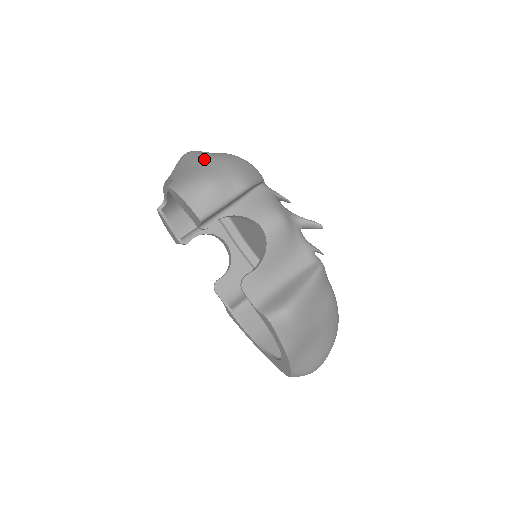
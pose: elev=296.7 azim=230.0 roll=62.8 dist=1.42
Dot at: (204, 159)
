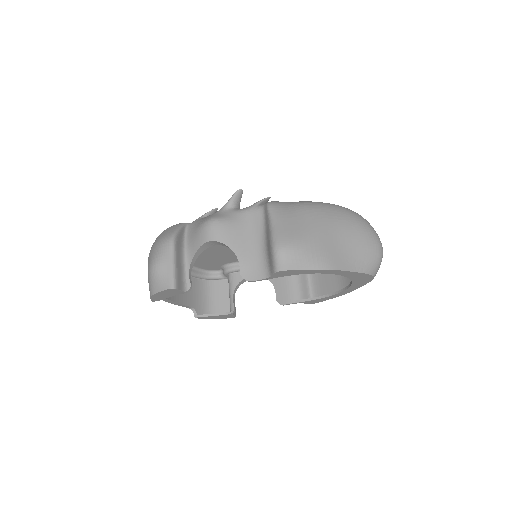
Dot at: occluded
